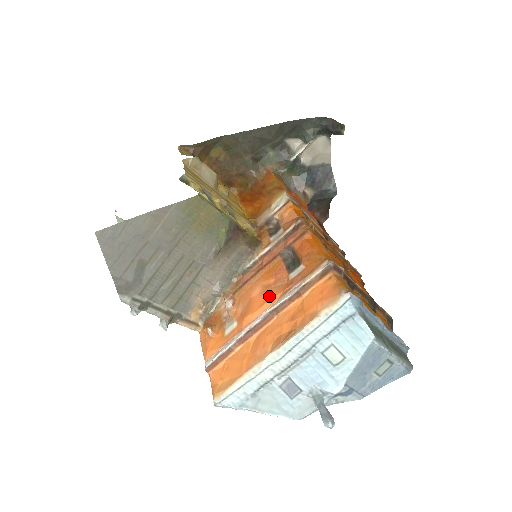
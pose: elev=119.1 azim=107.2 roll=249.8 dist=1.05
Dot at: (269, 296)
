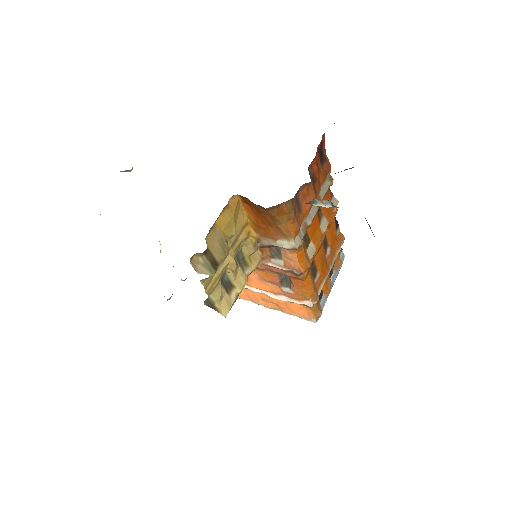
Dot at: (264, 288)
